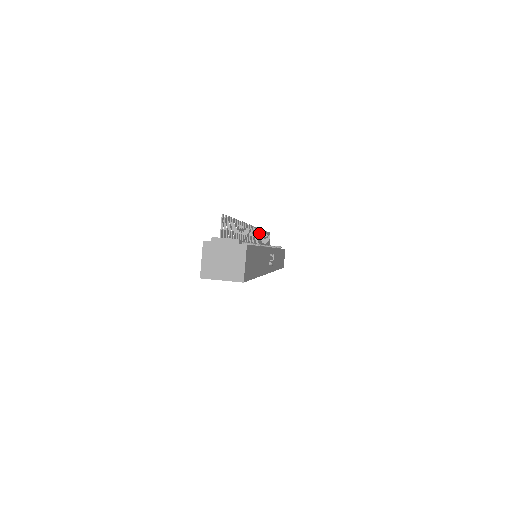
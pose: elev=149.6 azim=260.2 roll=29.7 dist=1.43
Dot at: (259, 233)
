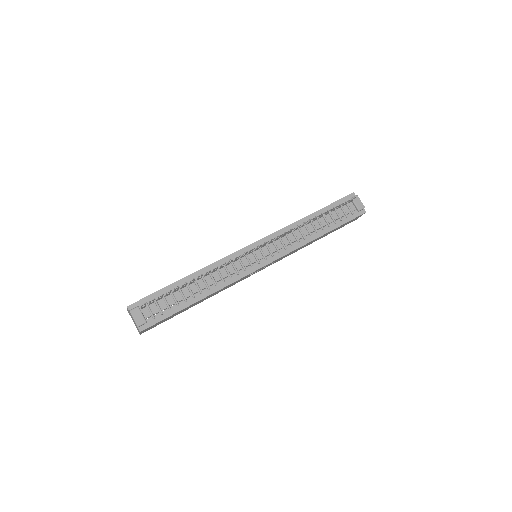
Dot at: (291, 230)
